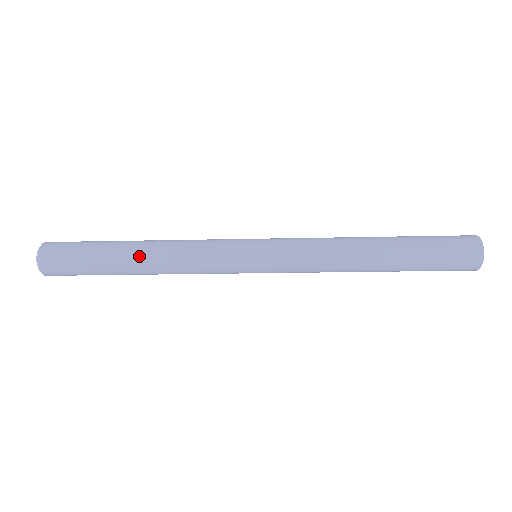
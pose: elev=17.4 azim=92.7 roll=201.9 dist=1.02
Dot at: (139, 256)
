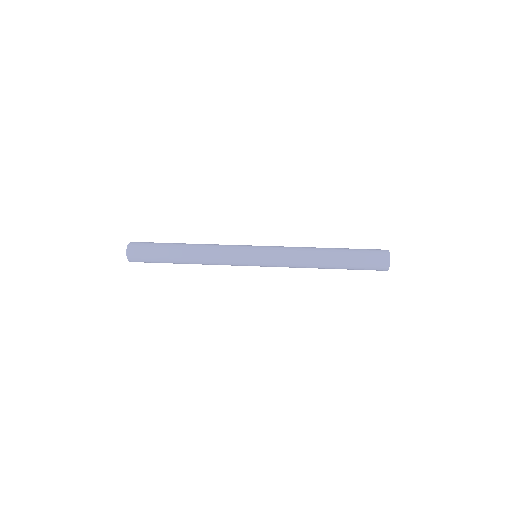
Dot at: (187, 262)
